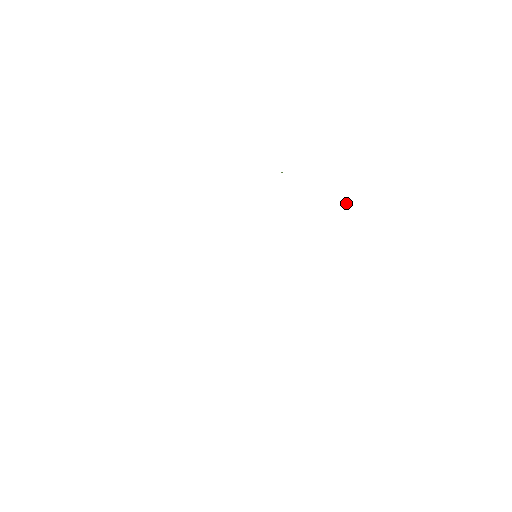
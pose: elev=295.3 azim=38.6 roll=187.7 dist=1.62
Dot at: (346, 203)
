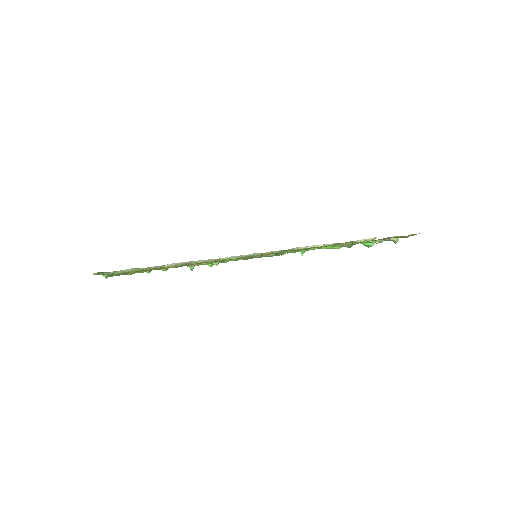
Dot at: occluded
